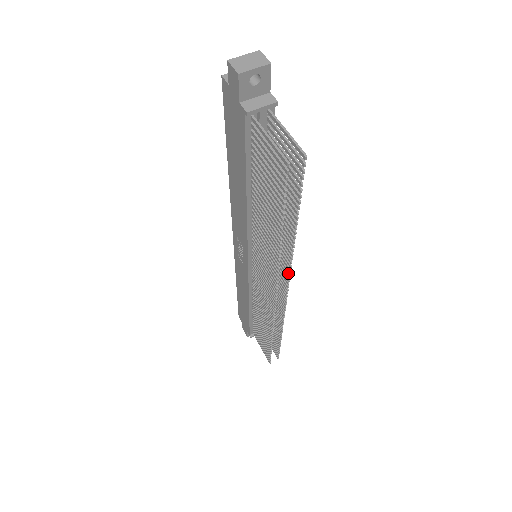
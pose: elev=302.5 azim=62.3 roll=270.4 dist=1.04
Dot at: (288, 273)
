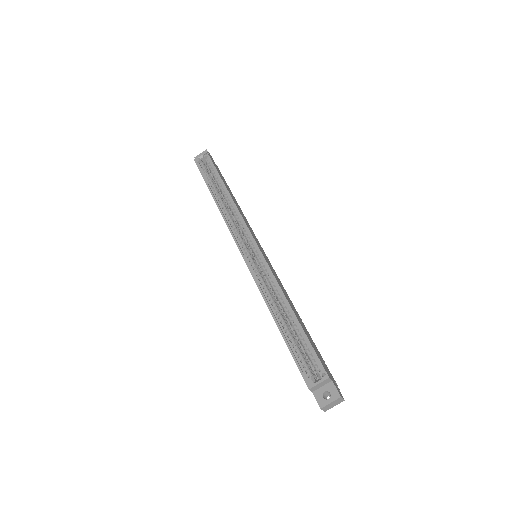
Dot at: occluded
